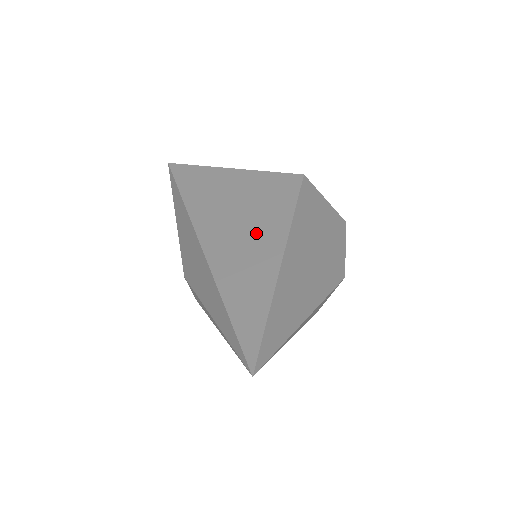
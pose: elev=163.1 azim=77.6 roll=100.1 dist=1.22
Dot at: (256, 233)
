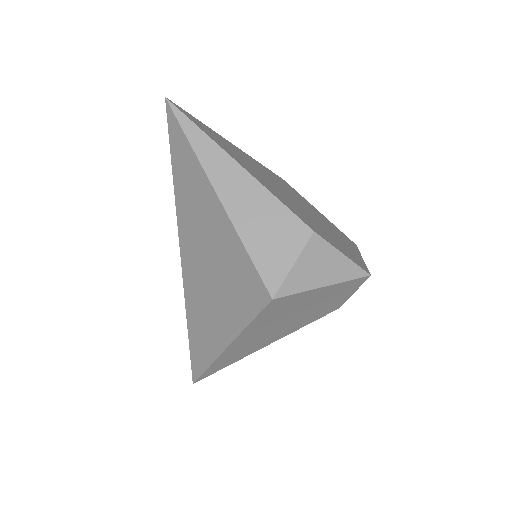
Dot at: (216, 310)
